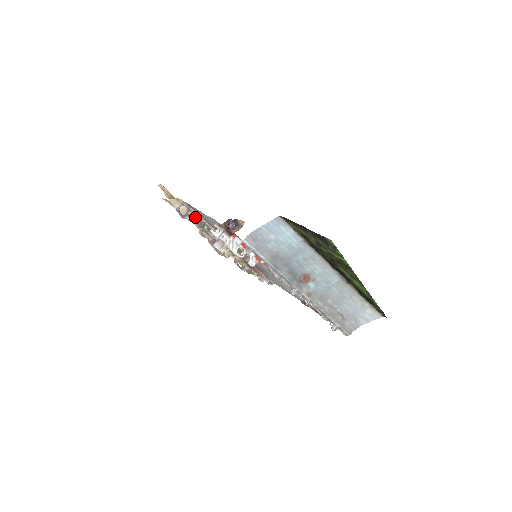
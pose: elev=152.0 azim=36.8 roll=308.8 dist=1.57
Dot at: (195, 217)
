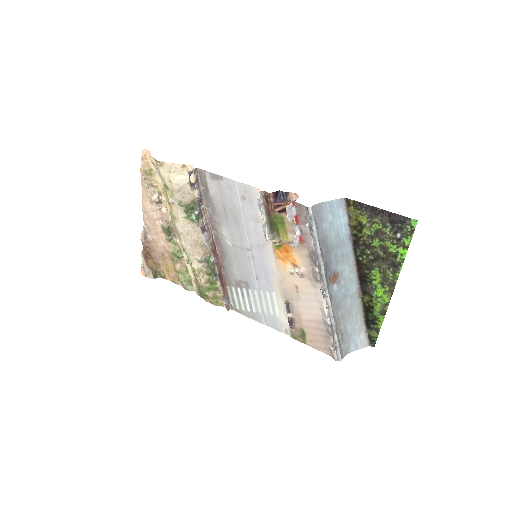
Dot at: (188, 197)
